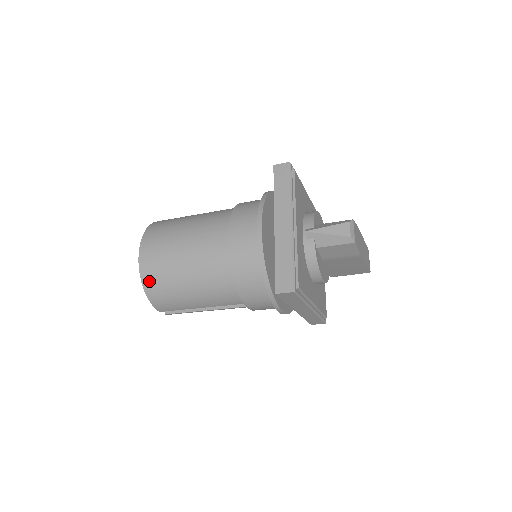
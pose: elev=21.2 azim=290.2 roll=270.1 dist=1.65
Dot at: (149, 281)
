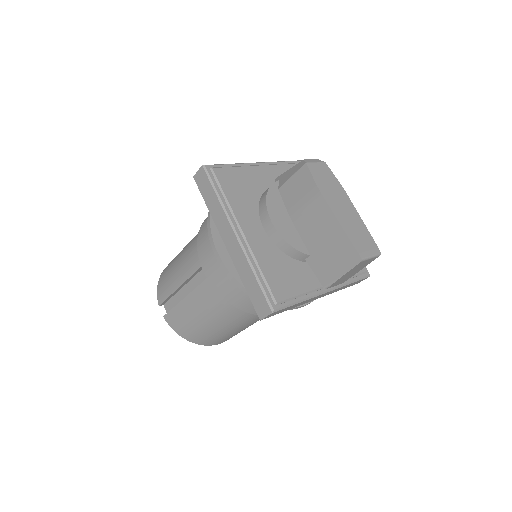
Dot at: occluded
